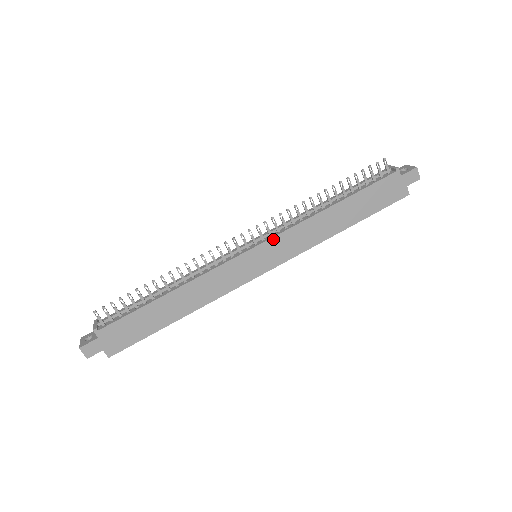
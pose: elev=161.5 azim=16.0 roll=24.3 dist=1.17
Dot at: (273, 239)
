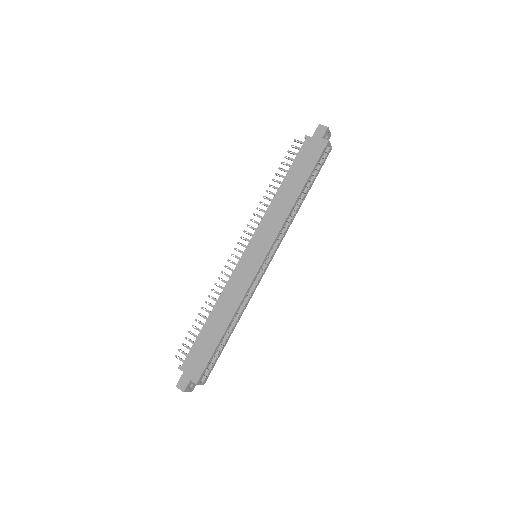
Dot at: (254, 236)
